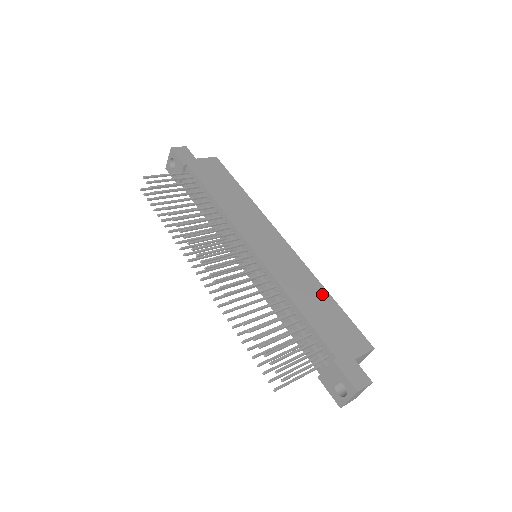
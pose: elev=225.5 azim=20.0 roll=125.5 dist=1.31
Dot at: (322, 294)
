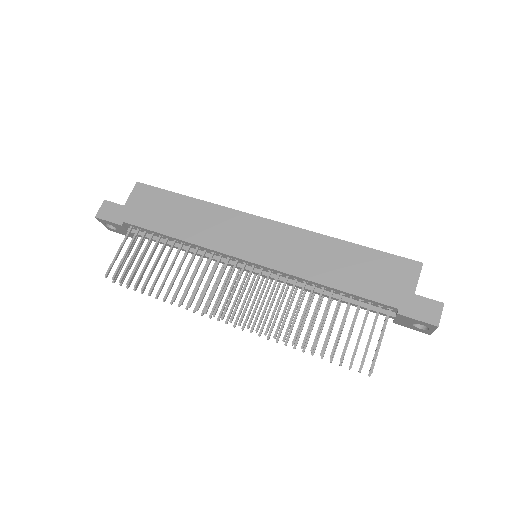
Dot at: (340, 249)
